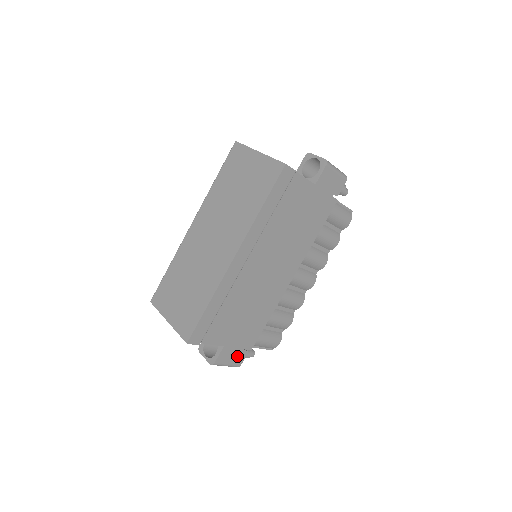
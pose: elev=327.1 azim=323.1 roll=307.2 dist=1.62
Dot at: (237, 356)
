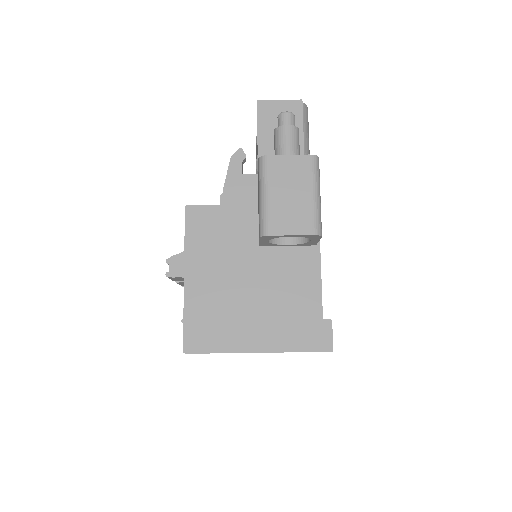
Dot at: occluded
